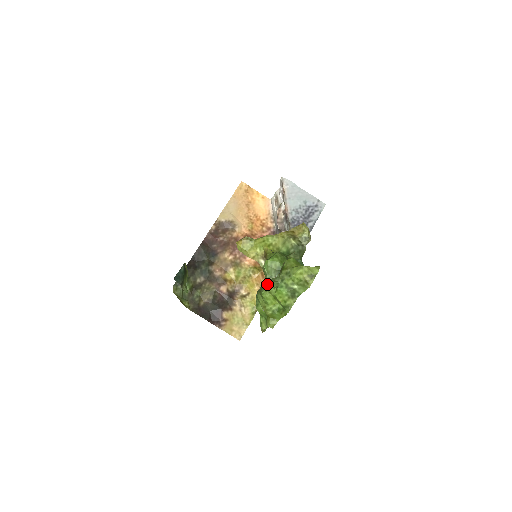
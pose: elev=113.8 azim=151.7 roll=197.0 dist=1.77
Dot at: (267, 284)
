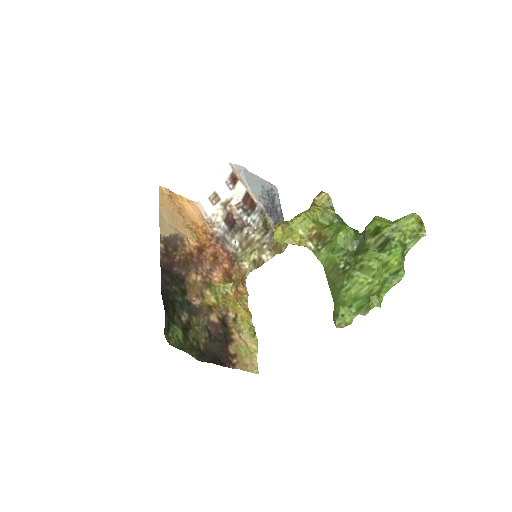
Dot at: (369, 253)
